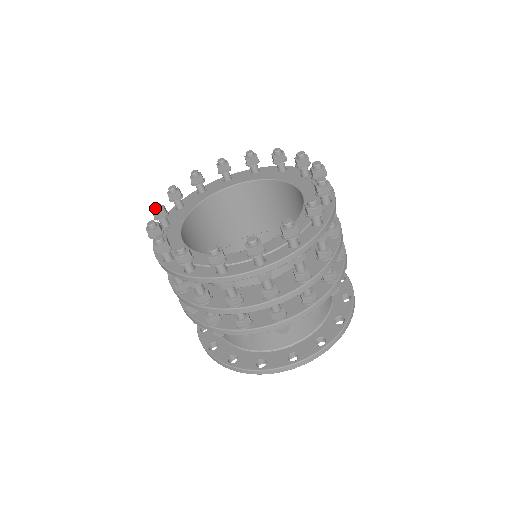
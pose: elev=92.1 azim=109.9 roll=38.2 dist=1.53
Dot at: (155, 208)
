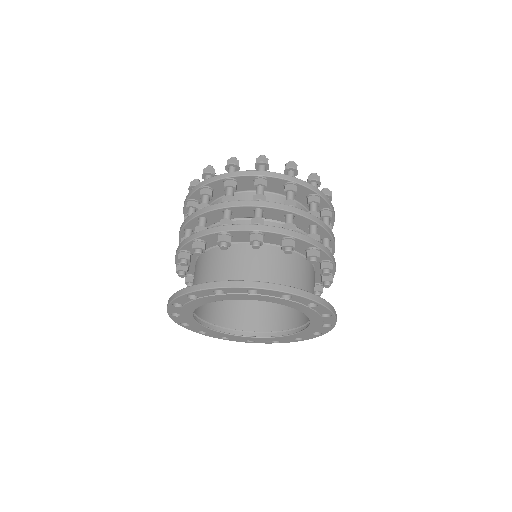
Dot at: occluded
